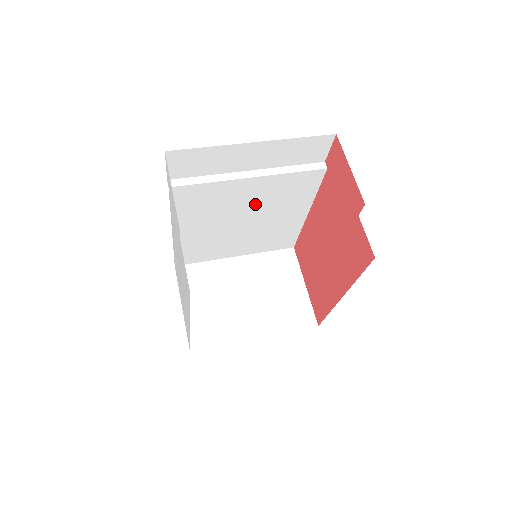
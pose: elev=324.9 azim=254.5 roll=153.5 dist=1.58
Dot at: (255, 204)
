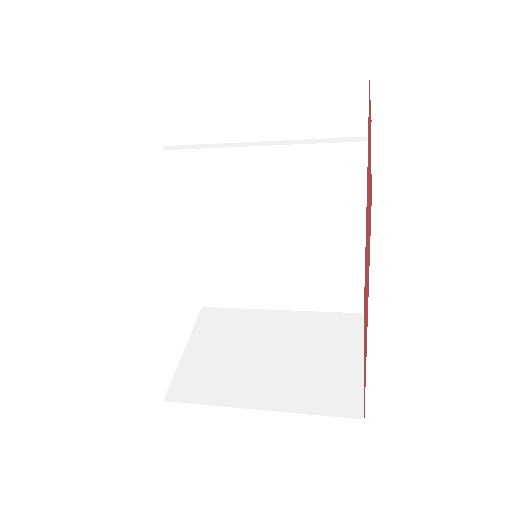
Dot at: (279, 202)
